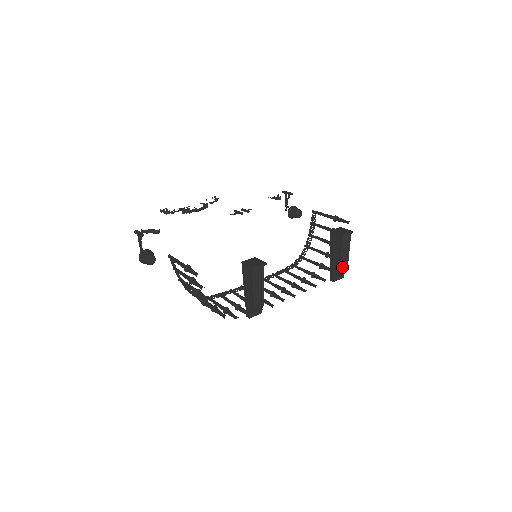
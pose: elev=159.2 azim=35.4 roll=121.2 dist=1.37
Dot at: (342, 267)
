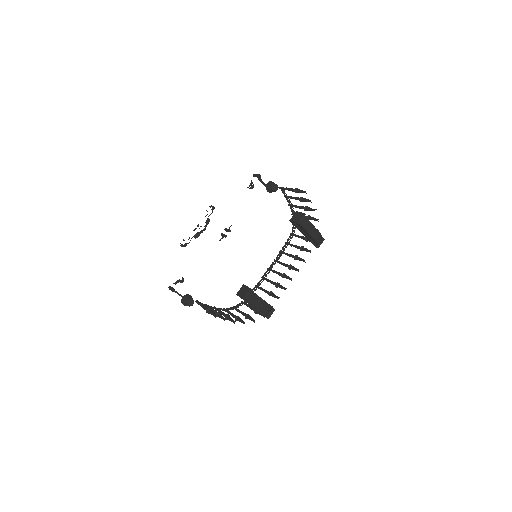
Dot at: (316, 238)
